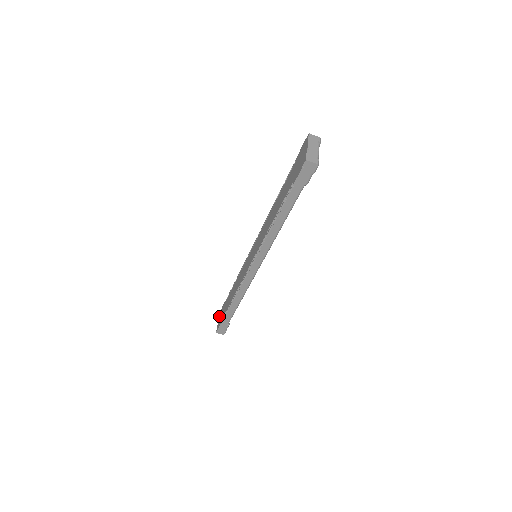
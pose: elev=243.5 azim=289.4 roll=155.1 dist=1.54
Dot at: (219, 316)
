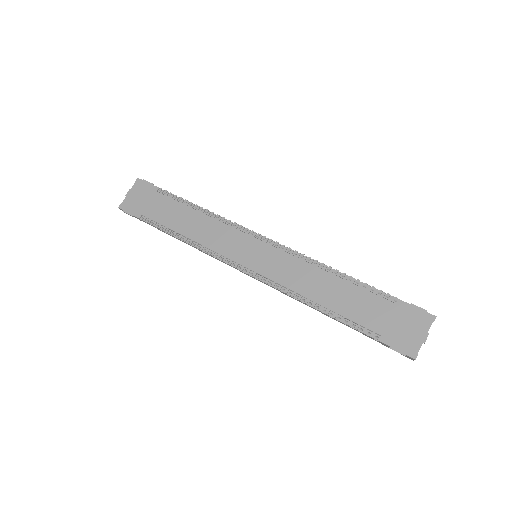
Dot at: (132, 186)
